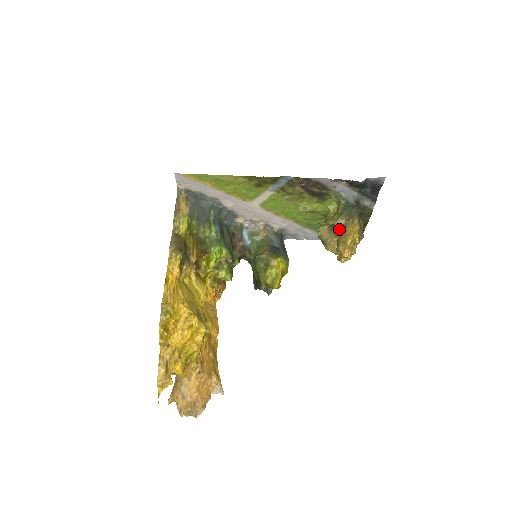
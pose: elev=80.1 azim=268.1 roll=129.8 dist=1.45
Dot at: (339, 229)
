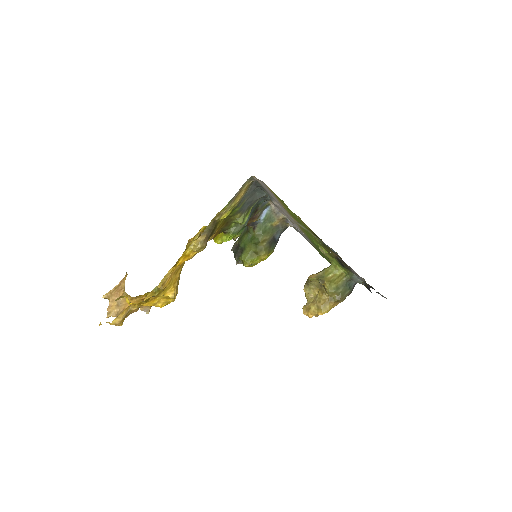
Dot at: (326, 295)
